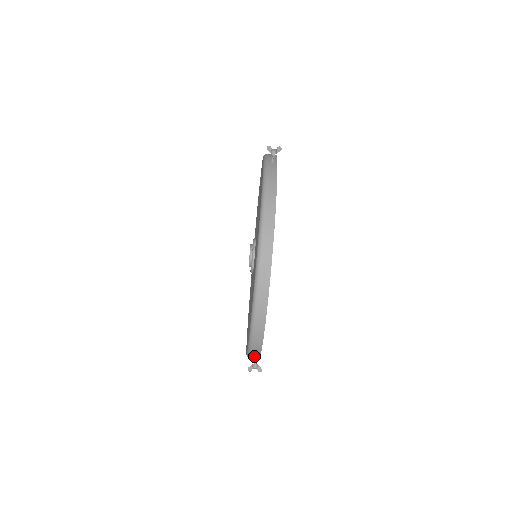
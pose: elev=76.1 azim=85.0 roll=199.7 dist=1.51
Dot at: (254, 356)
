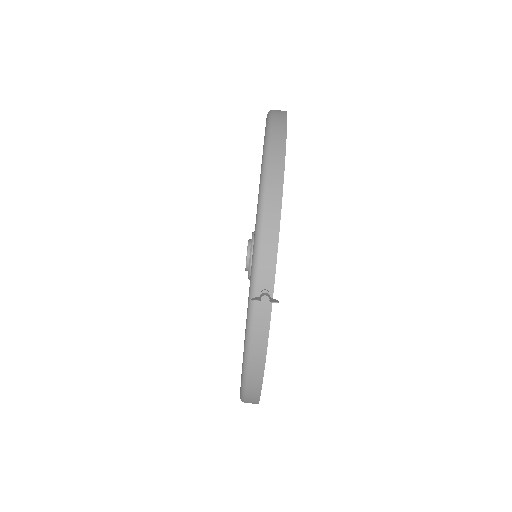
Dot at: (262, 290)
